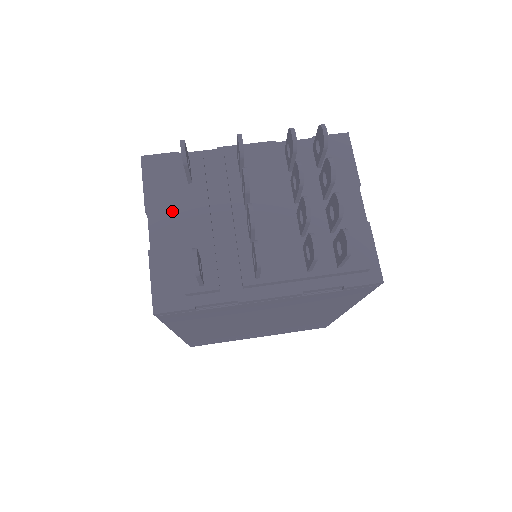
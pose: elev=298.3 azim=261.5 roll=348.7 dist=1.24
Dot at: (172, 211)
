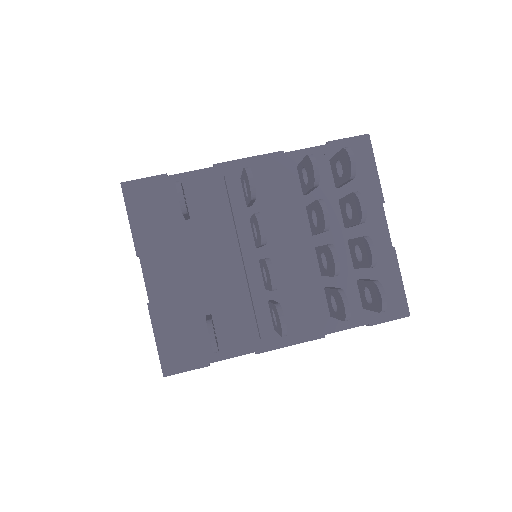
Dot at: (169, 252)
